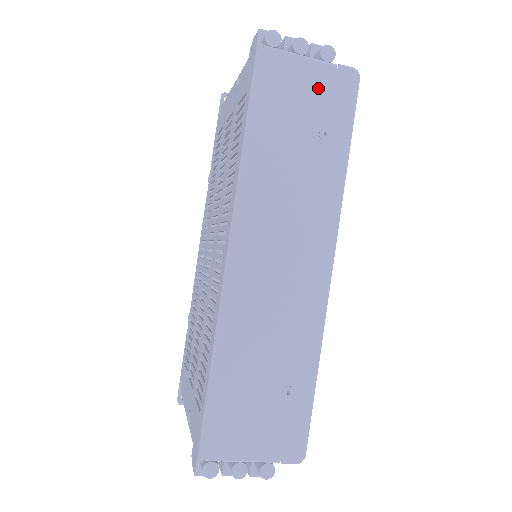
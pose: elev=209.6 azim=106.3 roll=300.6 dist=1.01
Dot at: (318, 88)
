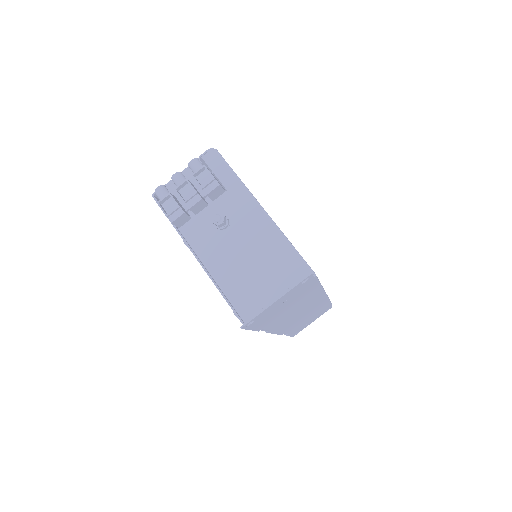
Dot at: occluded
